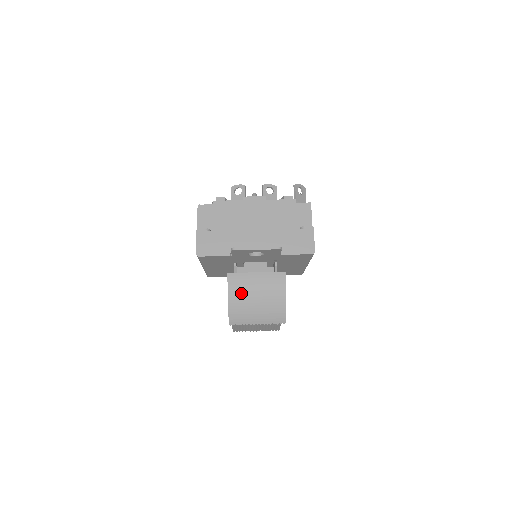
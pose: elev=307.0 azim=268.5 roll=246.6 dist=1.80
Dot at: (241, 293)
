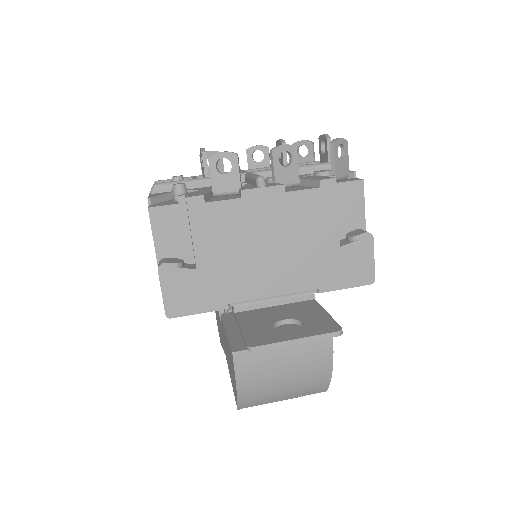
Dot at: (258, 378)
